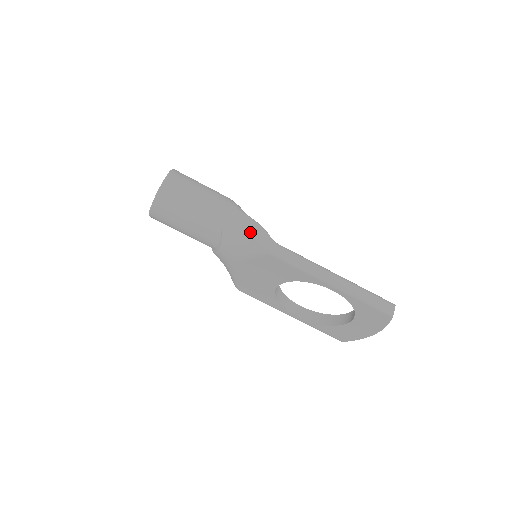
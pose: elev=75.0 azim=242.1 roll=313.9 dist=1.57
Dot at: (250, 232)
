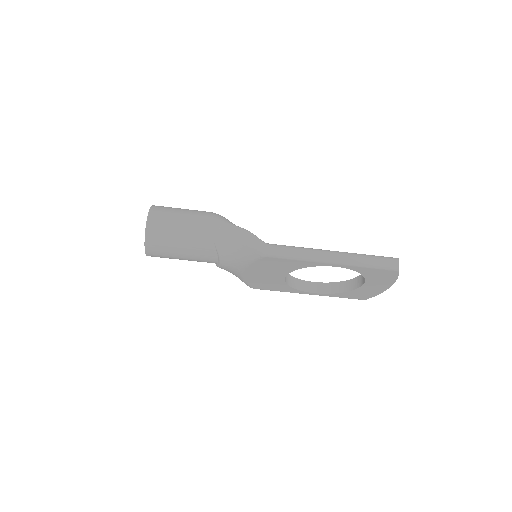
Dot at: (241, 241)
